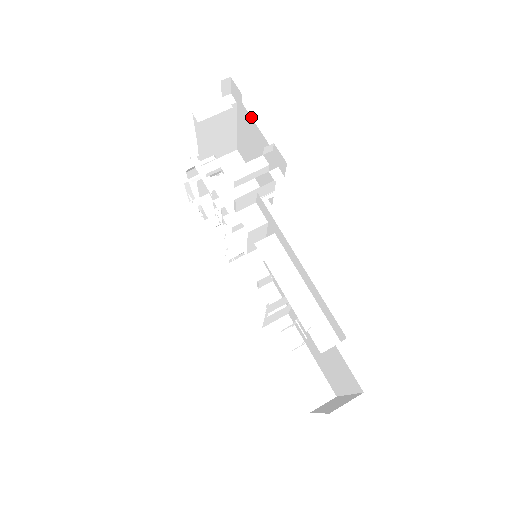
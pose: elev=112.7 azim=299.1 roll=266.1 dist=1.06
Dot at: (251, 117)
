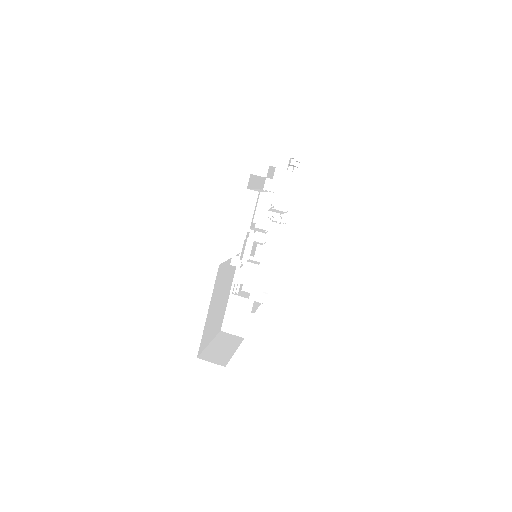
Dot at: occluded
